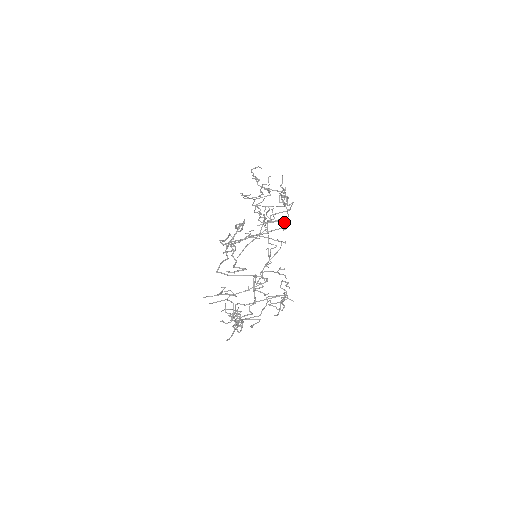
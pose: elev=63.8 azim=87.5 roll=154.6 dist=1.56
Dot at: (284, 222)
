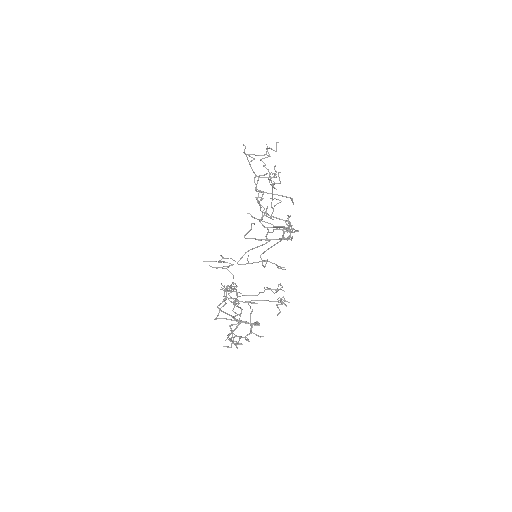
Dot at: (287, 240)
